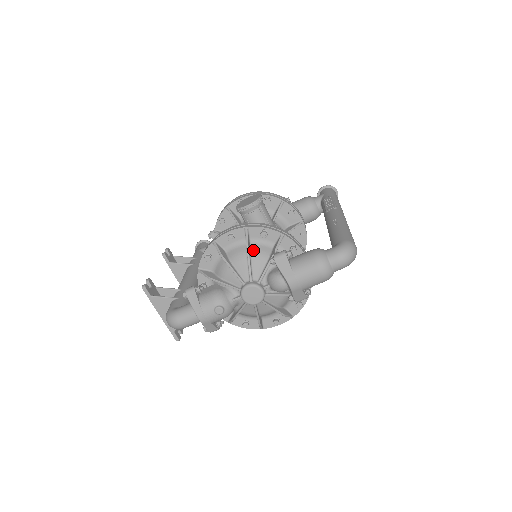
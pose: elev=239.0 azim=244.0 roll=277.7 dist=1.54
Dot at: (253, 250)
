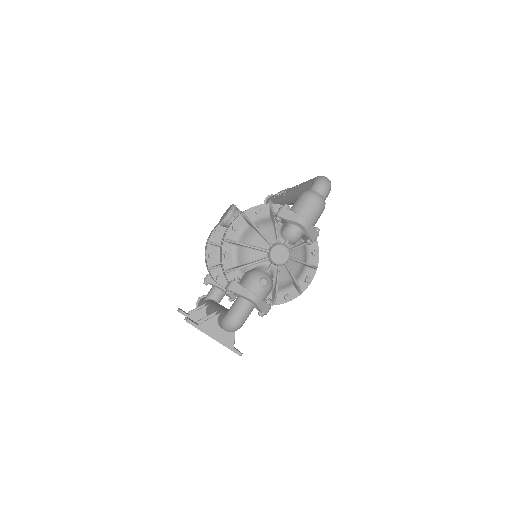
Dot at: (257, 226)
